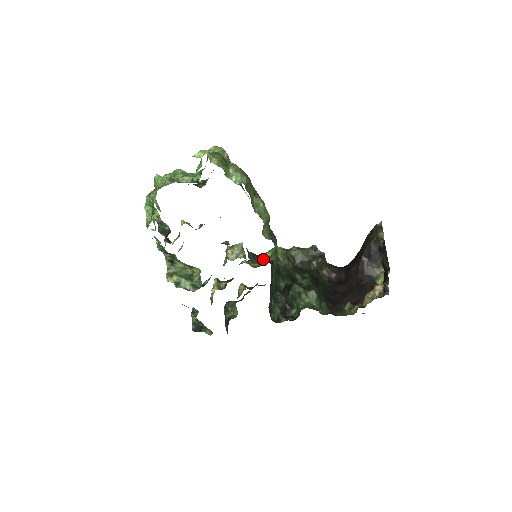
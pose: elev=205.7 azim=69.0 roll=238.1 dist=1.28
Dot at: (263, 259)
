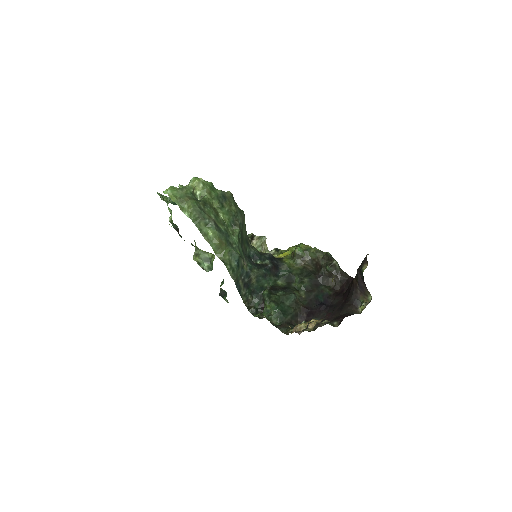
Dot at: (262, 260)
